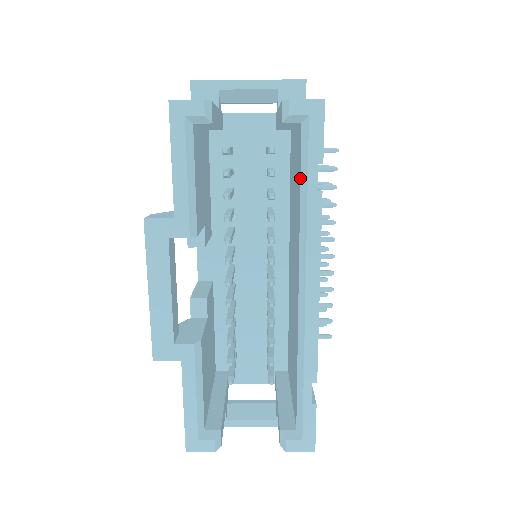
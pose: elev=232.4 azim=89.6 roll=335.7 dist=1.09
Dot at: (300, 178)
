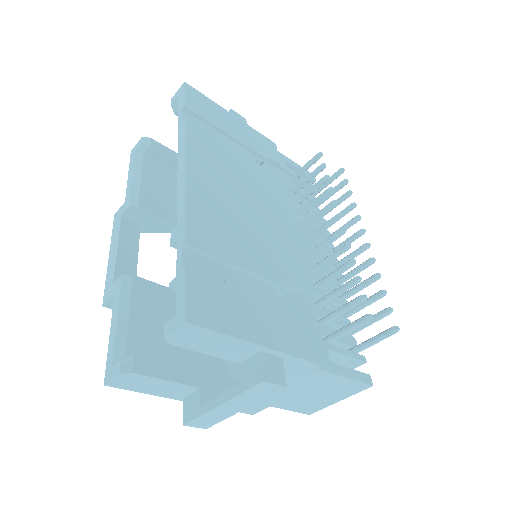
Dot at: occluded
